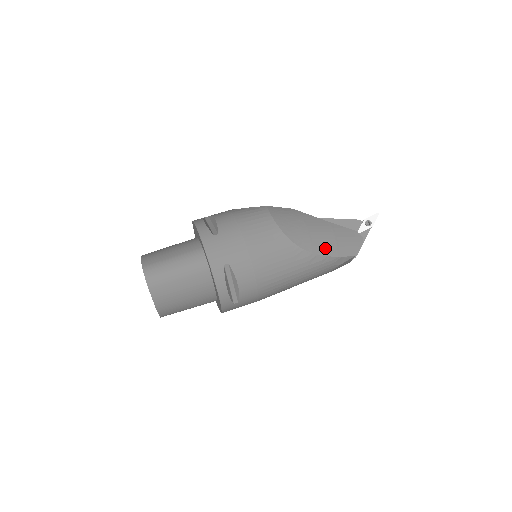
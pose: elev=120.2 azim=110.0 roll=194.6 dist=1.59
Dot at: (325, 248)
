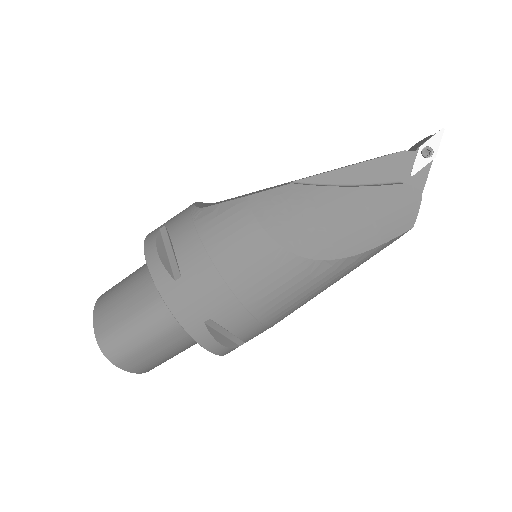
Dot at: (358, 241)
